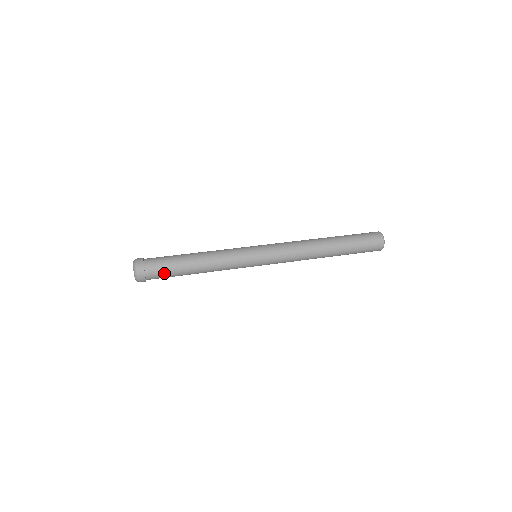
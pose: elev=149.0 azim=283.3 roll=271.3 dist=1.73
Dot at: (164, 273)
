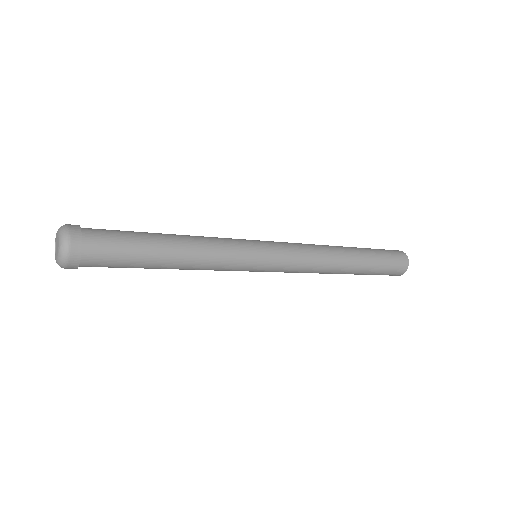
Dot at: (115, 233)
